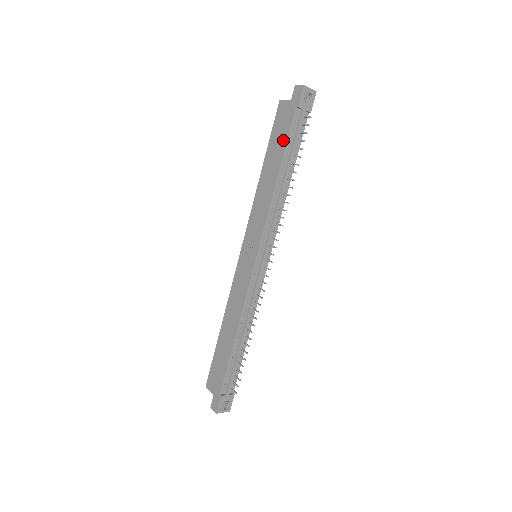
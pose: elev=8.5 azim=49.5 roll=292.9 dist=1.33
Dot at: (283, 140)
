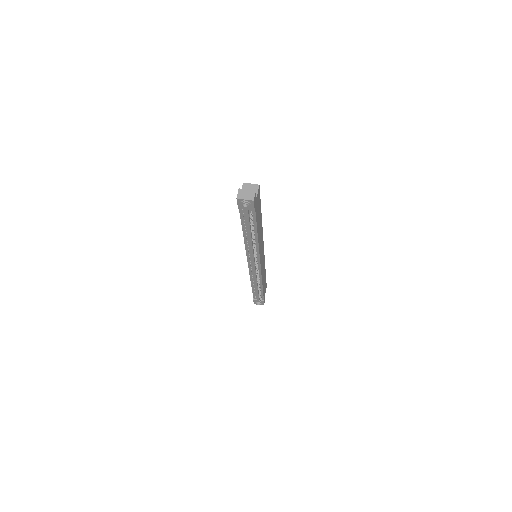
Dot at: occluded
